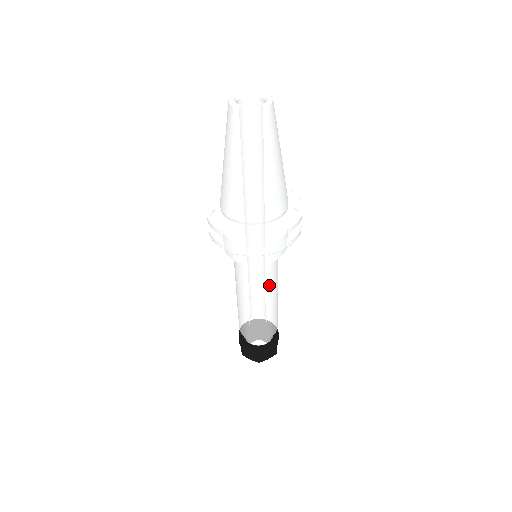
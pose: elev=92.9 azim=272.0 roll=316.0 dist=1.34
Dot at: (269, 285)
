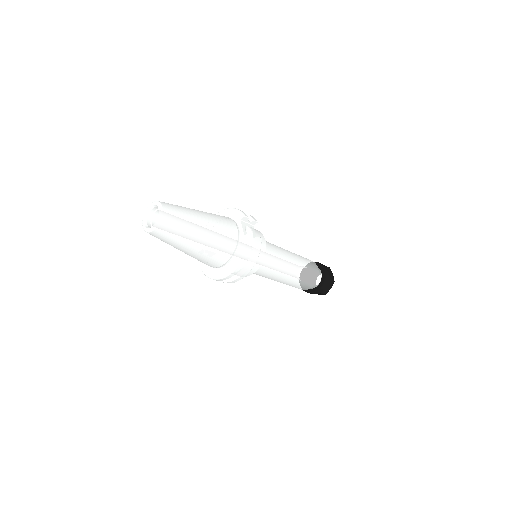
Dot at: (278, 268)
